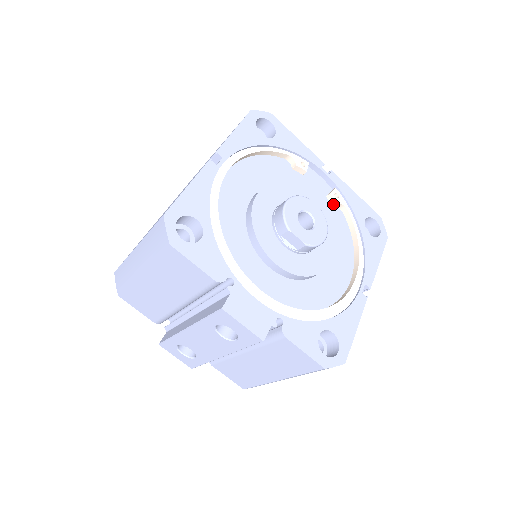
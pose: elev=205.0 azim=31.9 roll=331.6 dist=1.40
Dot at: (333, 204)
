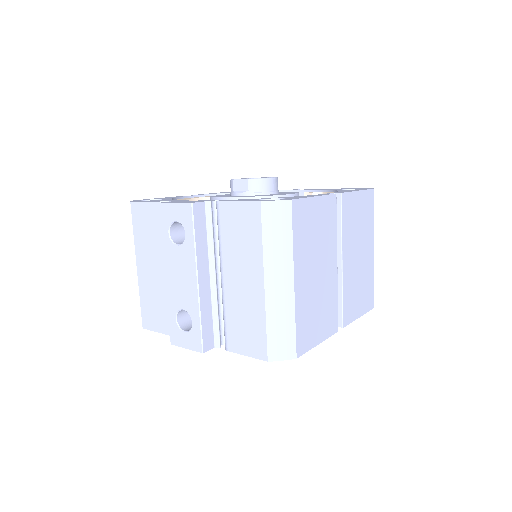
Dot at: occluded
